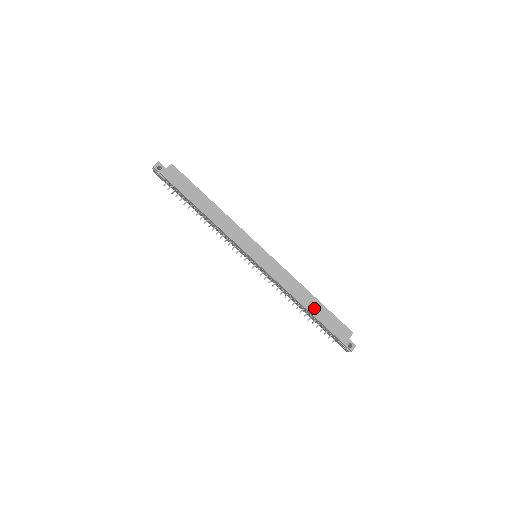
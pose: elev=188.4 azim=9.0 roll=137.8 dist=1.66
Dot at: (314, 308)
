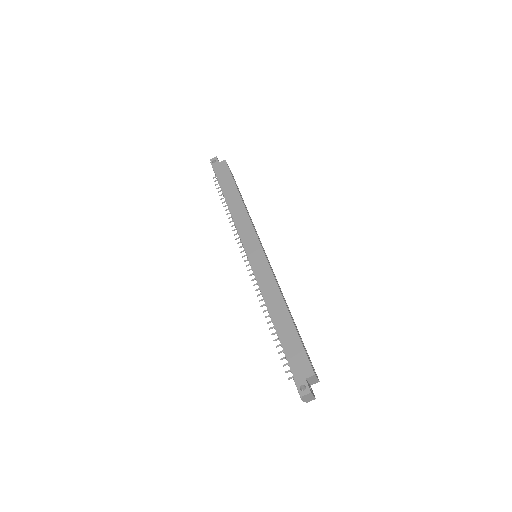
Dot at: (282, 325)
